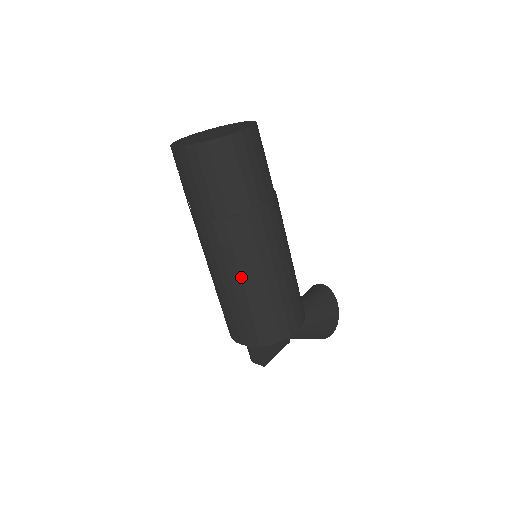
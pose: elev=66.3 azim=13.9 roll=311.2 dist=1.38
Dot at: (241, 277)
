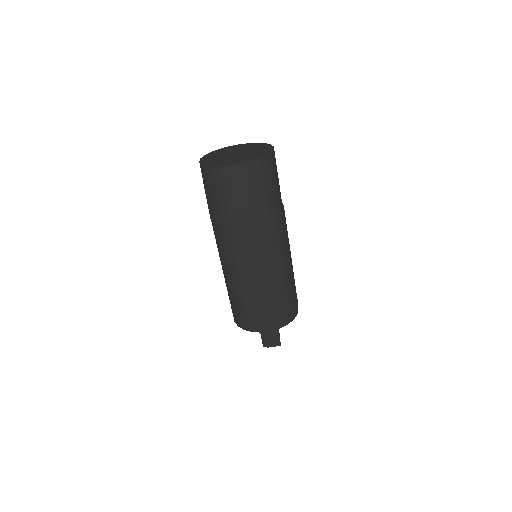
Dot at: (276, 269)
